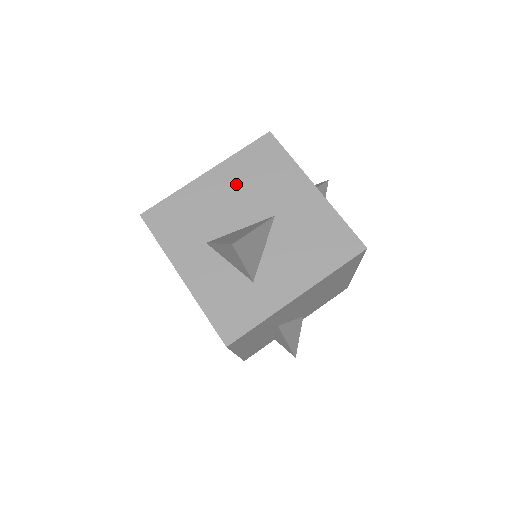
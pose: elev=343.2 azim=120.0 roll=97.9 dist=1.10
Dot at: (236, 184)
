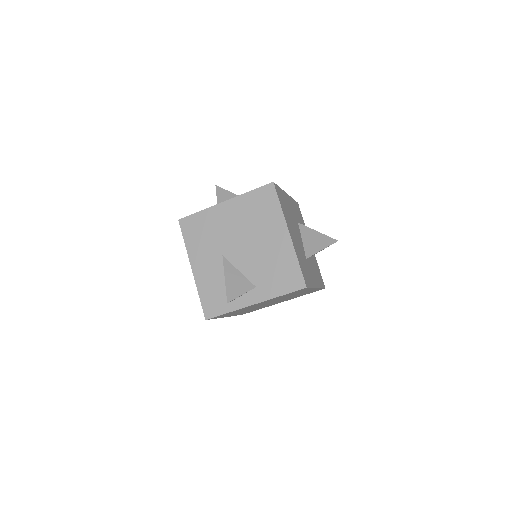
Dot at: occluded
